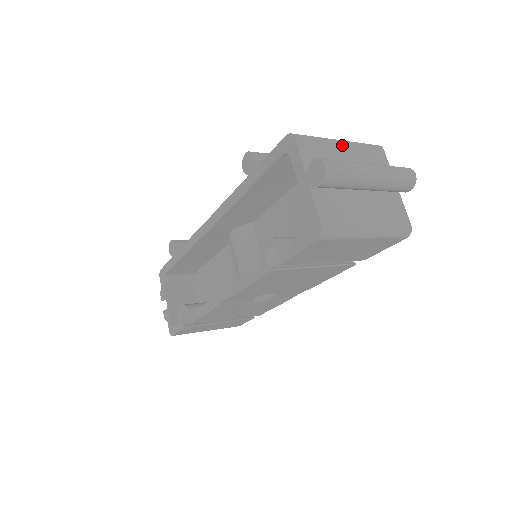
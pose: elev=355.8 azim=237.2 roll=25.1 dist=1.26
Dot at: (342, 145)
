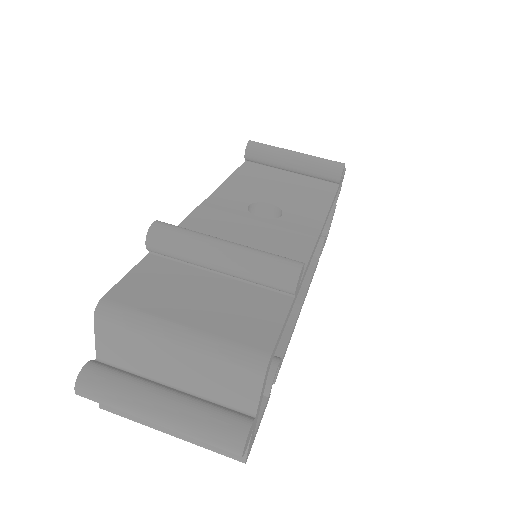
Dot at: (174, 347)
